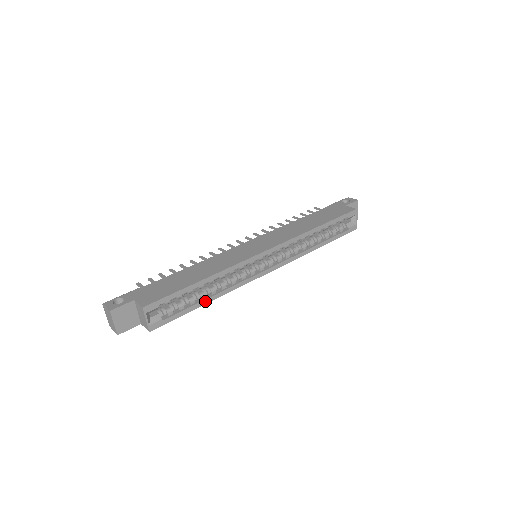
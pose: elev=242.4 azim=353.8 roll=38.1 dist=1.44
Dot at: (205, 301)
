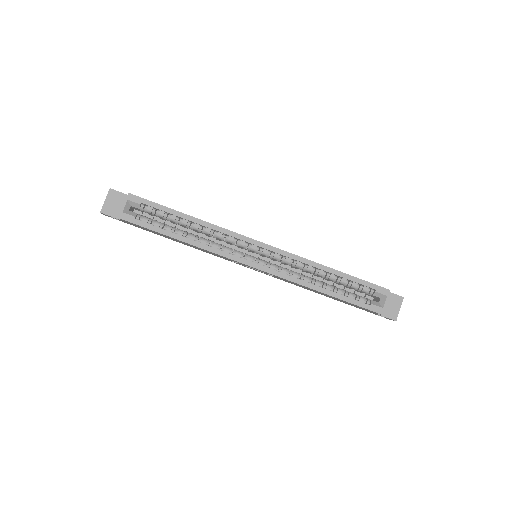
Dot at: (179, 237)
